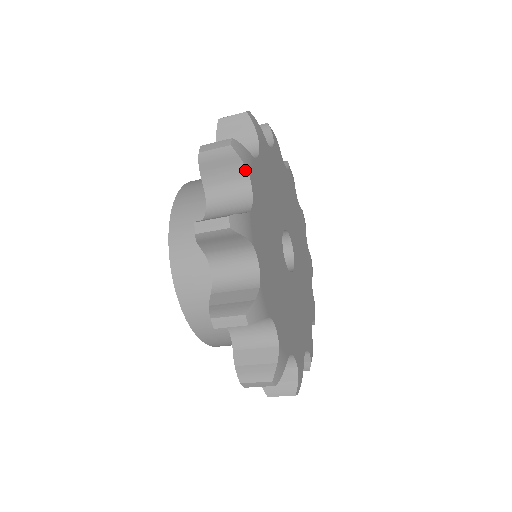
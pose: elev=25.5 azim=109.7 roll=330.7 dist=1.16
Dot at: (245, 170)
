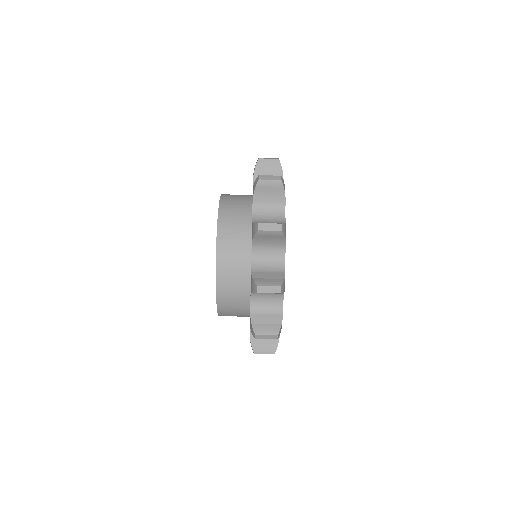
Dot at: occluded
